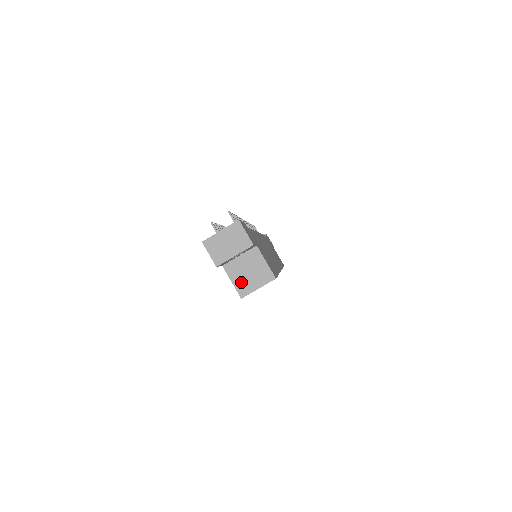
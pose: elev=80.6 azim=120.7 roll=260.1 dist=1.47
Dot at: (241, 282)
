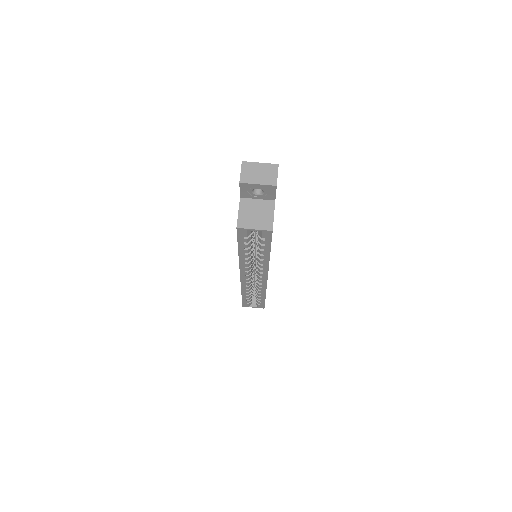
Dot at: (245, 217)
